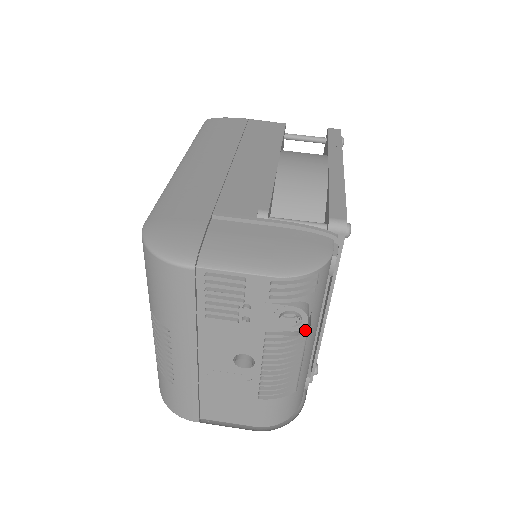
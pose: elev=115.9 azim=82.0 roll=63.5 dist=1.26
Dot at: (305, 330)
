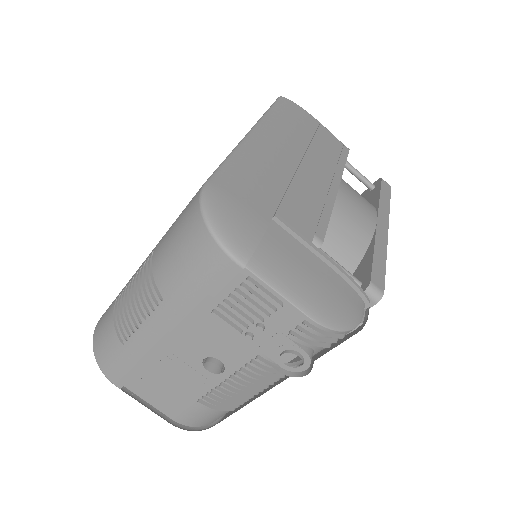
Dot at: (297, 375)
